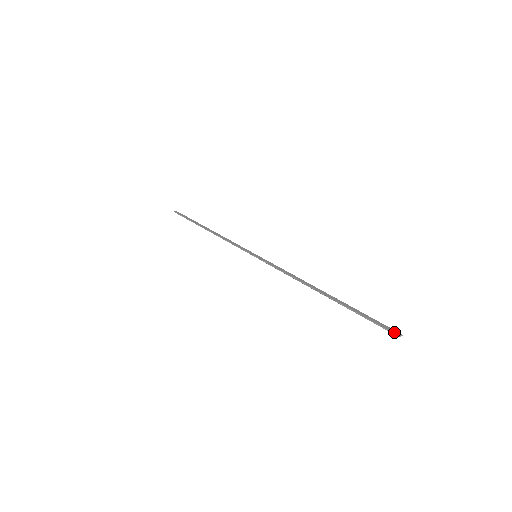
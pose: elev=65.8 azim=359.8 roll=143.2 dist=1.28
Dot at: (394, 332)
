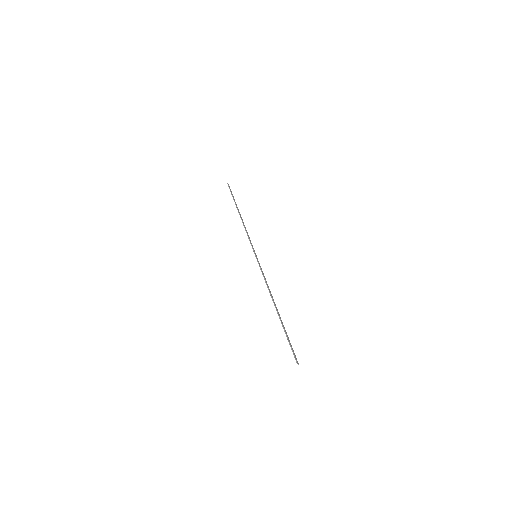
Dot at: occluded
